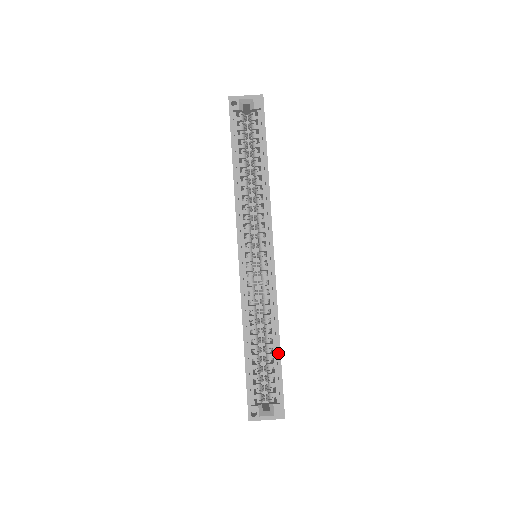
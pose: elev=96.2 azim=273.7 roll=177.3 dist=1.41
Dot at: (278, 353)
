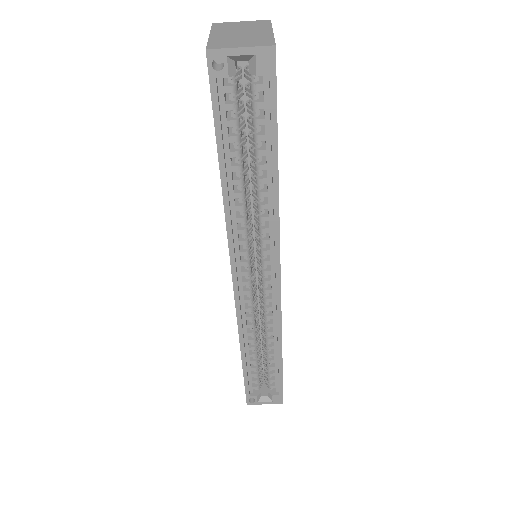
Dot at: (280, 363)
